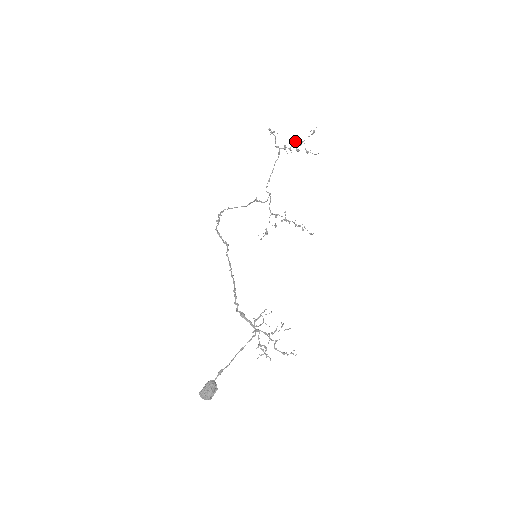
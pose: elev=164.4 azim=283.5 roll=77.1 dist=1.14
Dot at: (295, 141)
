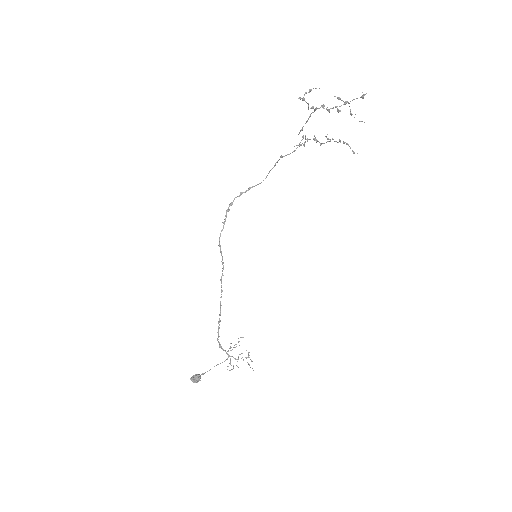
Dot at: (338, 99)
